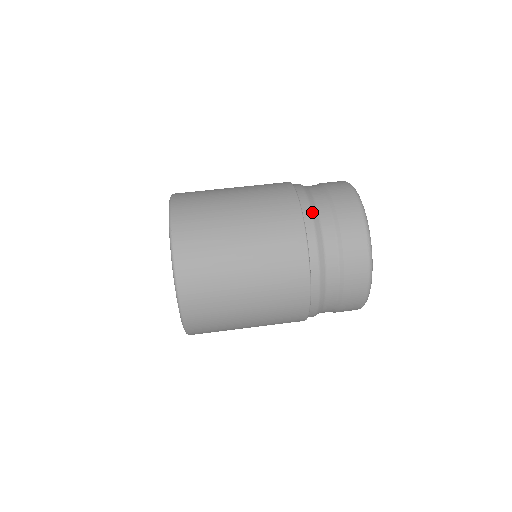
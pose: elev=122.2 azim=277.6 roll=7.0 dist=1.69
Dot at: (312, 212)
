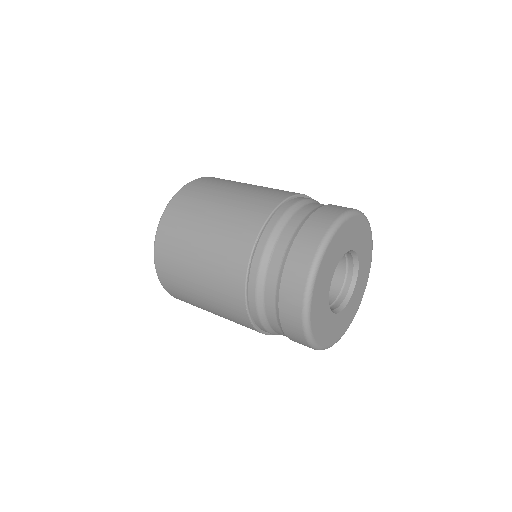
Dot at: (294, 205)
